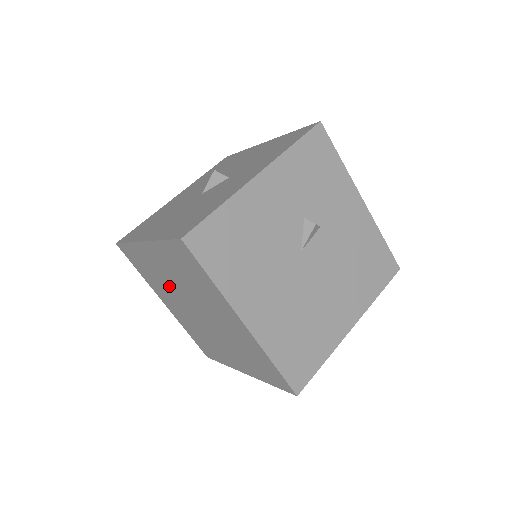
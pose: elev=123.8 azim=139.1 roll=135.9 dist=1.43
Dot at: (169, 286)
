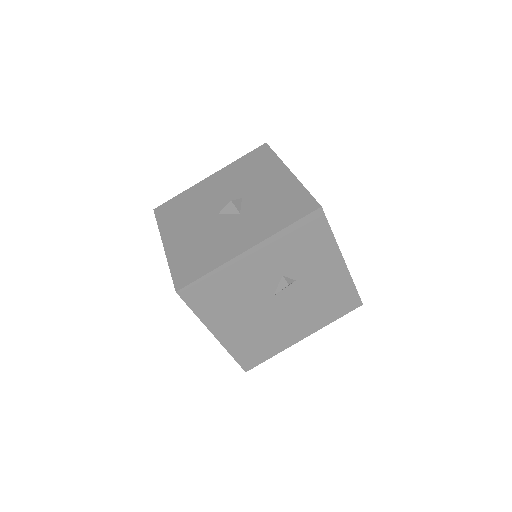
Dot at: occluded
